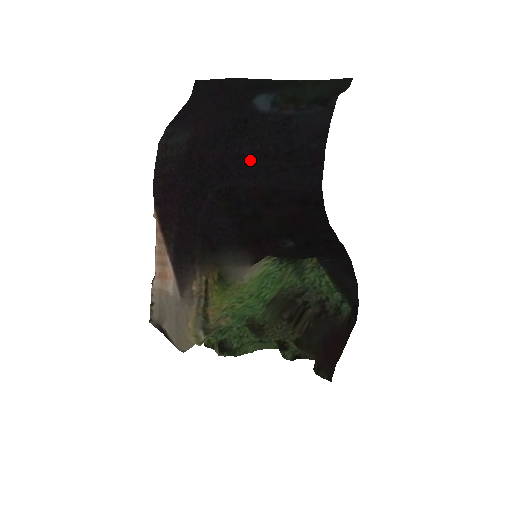
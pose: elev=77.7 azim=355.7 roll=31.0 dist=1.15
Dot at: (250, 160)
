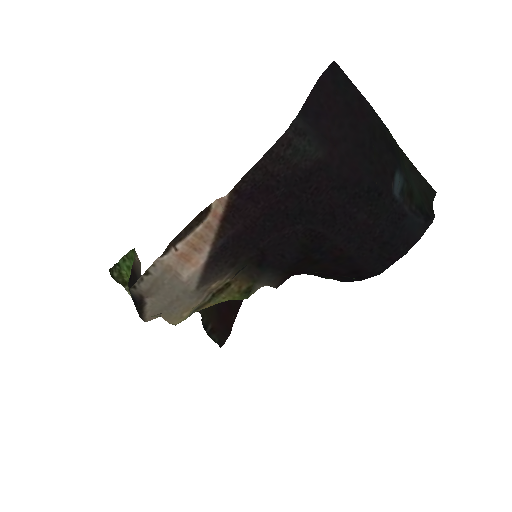
Dot at: (357, 227)
